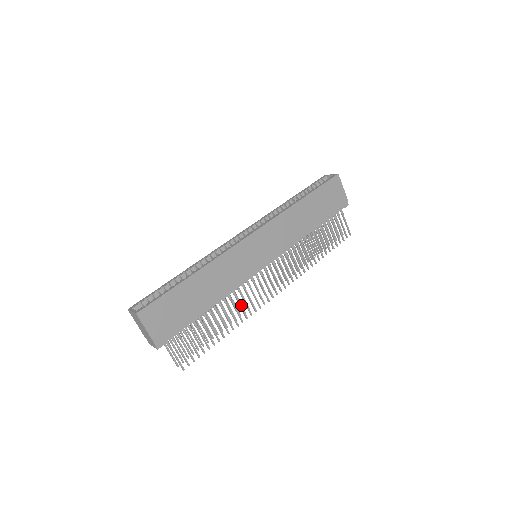
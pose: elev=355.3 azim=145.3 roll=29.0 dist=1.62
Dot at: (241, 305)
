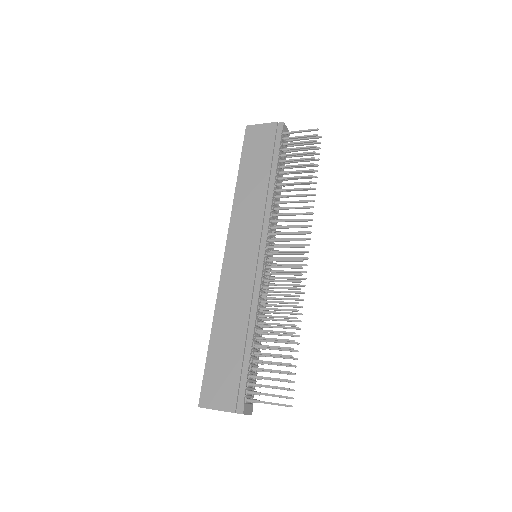
Dot at: (279, 302)
